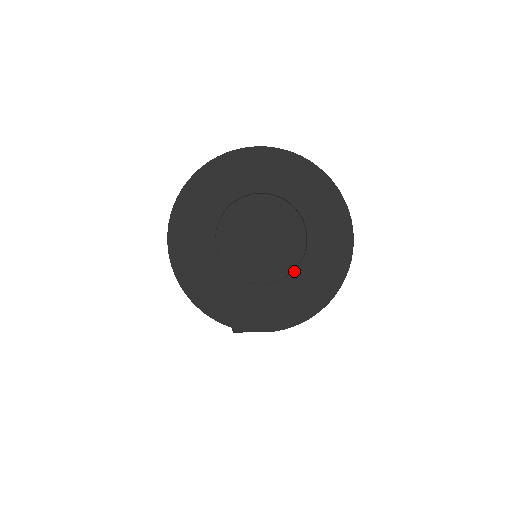
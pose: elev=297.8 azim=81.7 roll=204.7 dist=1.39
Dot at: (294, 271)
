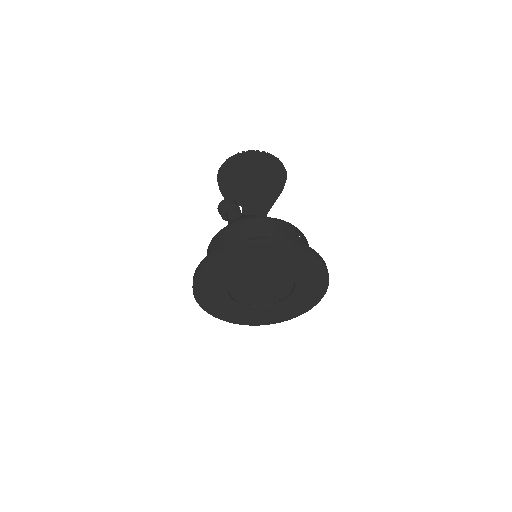
Dot at: (282, 302)
